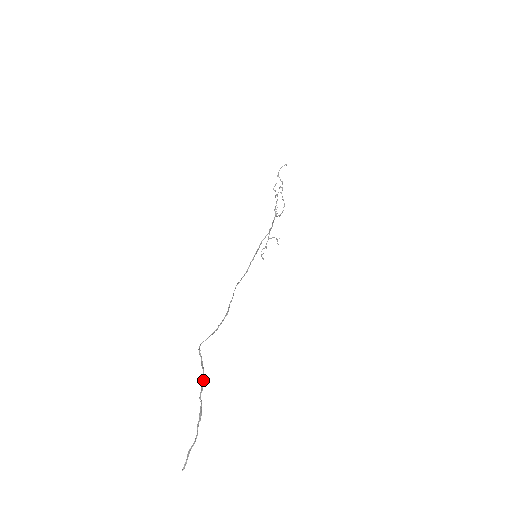
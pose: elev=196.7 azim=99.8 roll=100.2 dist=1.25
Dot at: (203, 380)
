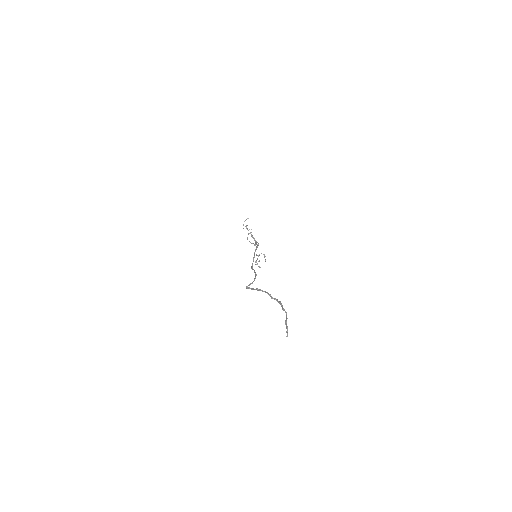
Dot at: (267, 292)
